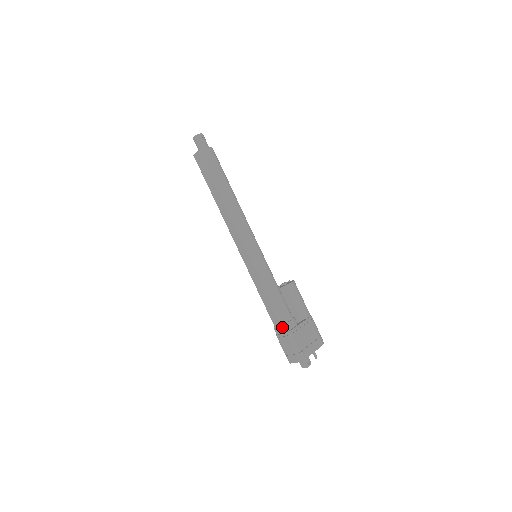
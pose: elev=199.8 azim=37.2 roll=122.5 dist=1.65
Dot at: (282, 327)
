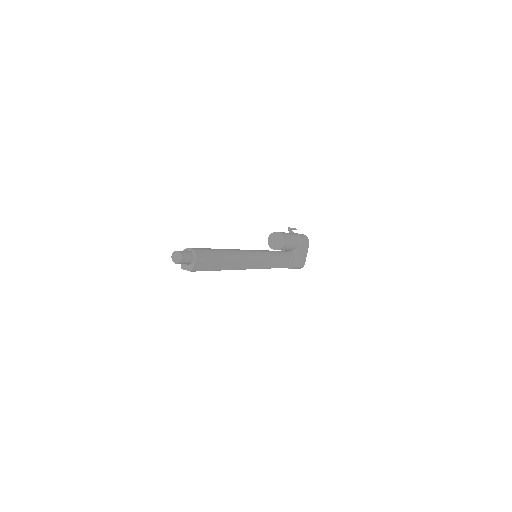
Dot at: occluded
